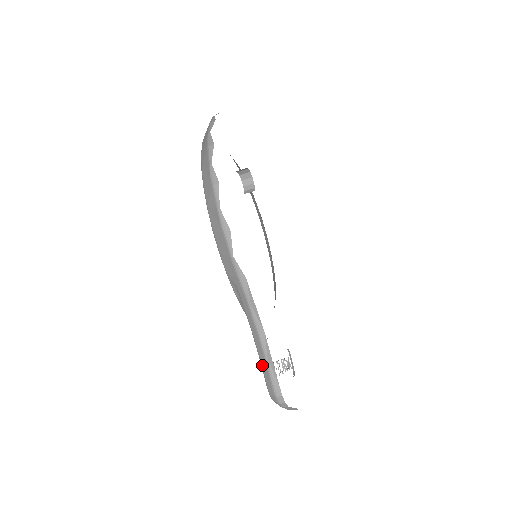
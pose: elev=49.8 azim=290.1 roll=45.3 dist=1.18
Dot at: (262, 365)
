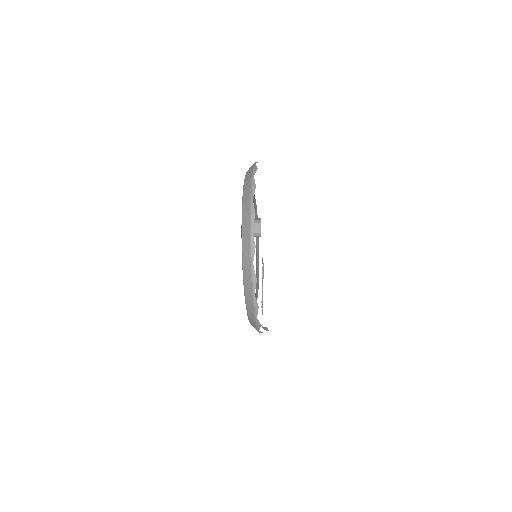
Dot at: occluded
